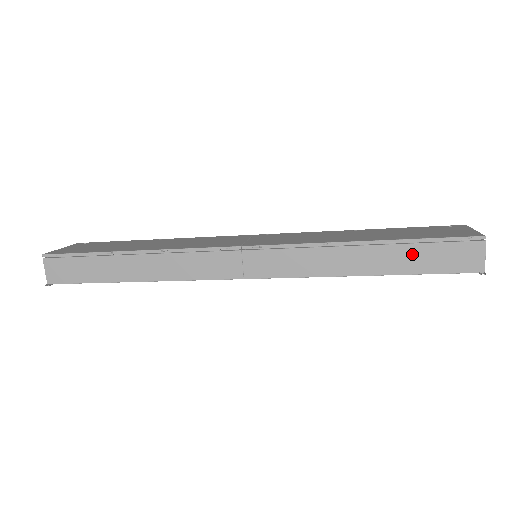
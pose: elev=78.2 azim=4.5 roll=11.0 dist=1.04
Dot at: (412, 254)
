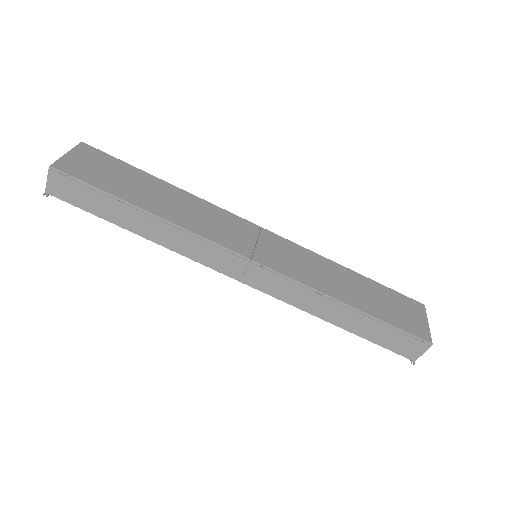
Dot at: (377, 330)
